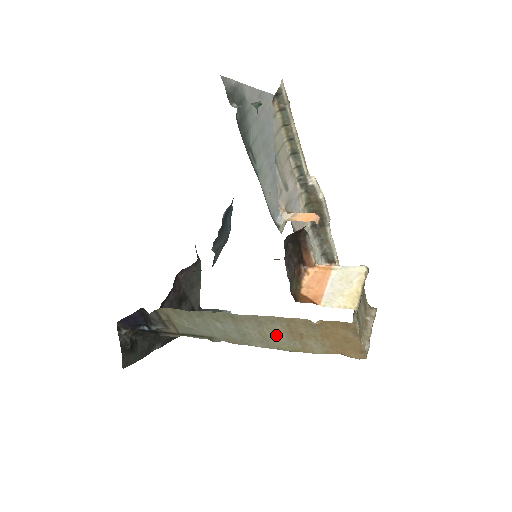
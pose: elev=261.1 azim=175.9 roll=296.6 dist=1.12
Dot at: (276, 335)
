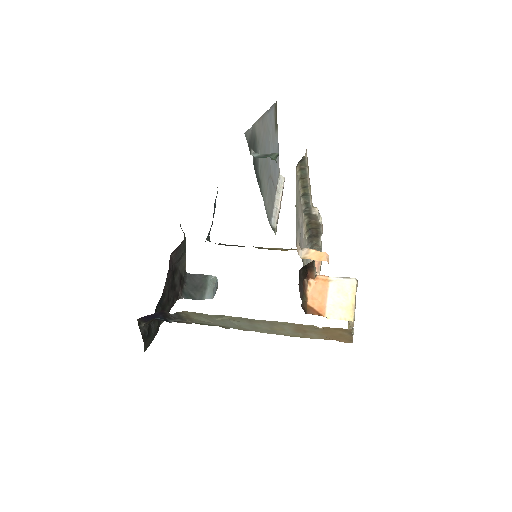
Dot at: (284, 330)
